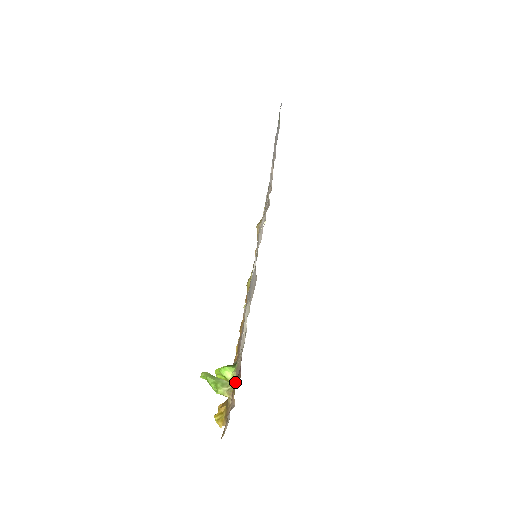
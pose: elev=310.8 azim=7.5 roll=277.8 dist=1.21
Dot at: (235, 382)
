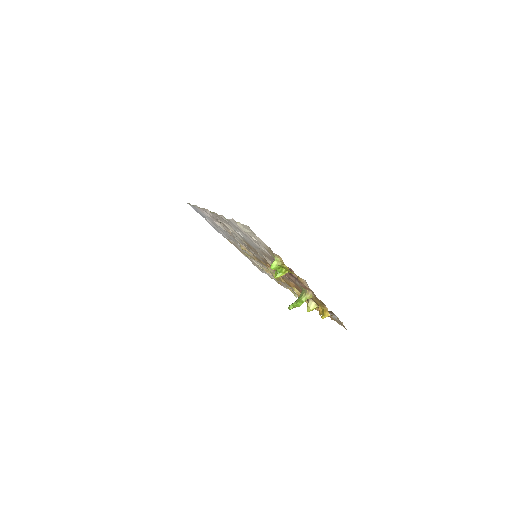
Dot at: (280, 260)
